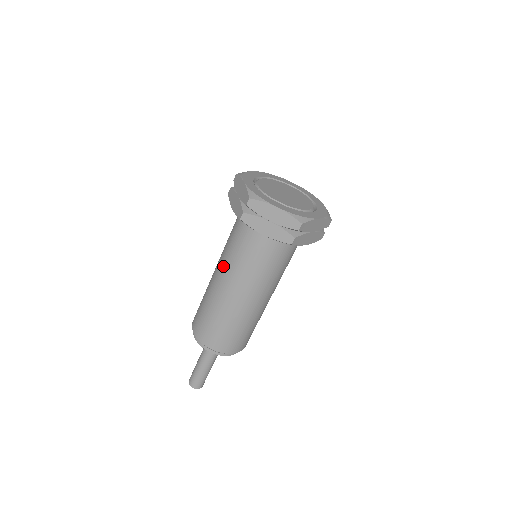
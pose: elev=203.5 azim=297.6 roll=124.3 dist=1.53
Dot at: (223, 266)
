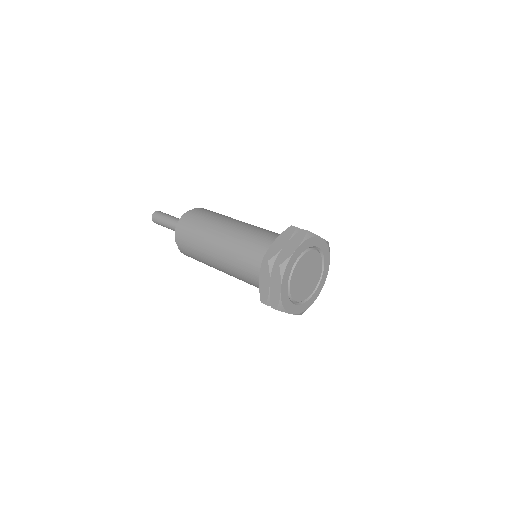
Dot at: (227, 266)
